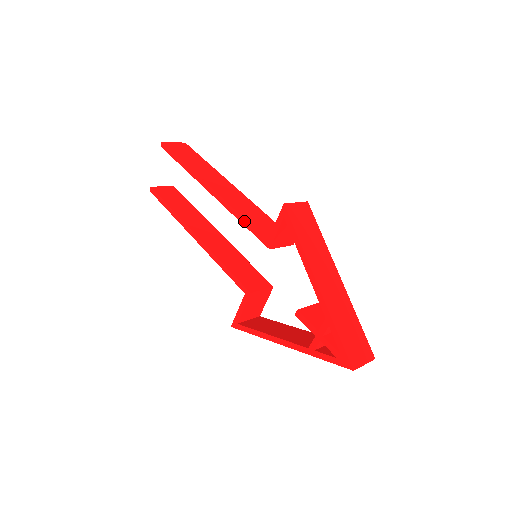
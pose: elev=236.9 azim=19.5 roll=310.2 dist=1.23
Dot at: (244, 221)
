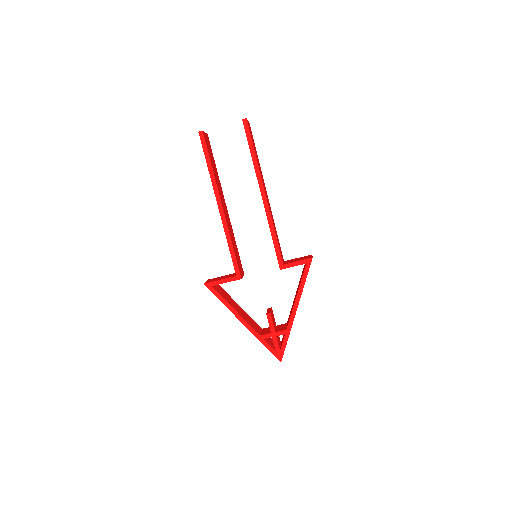
Dot at: (275, 239)
